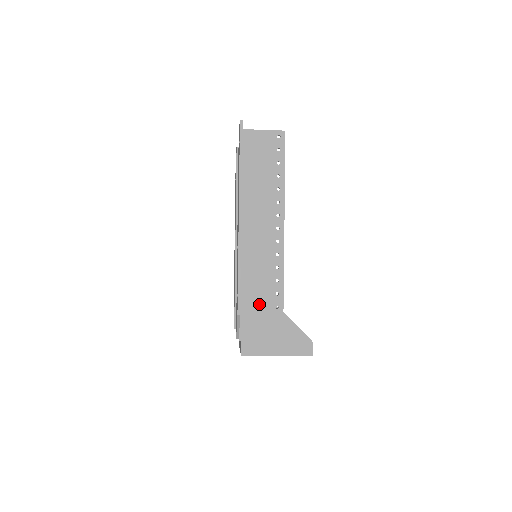
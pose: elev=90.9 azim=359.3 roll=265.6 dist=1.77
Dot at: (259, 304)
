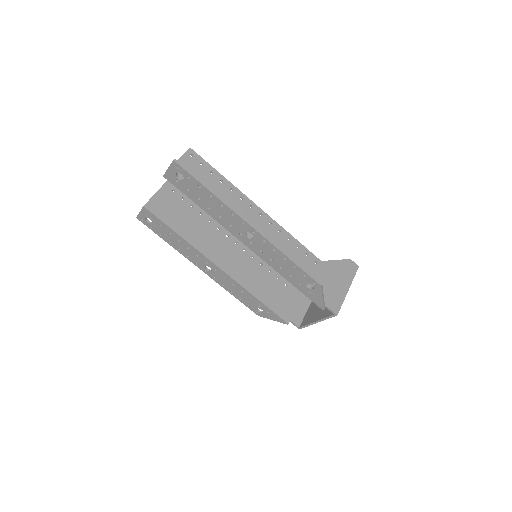
Dot at: occluded
